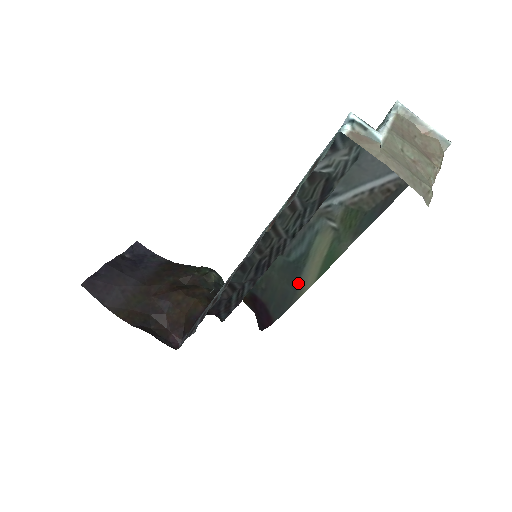
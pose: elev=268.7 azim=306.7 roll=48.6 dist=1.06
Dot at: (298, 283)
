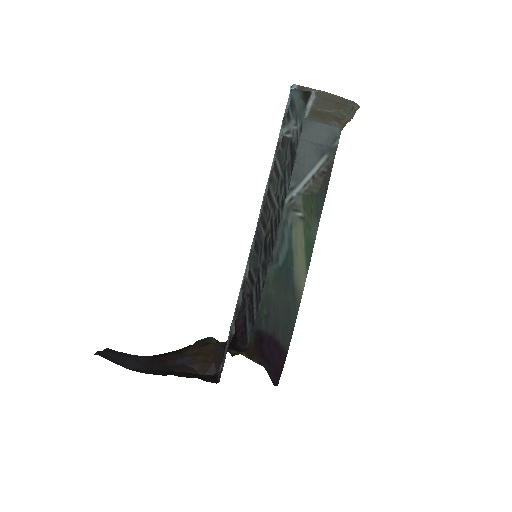
Dot at: (294, 287)
